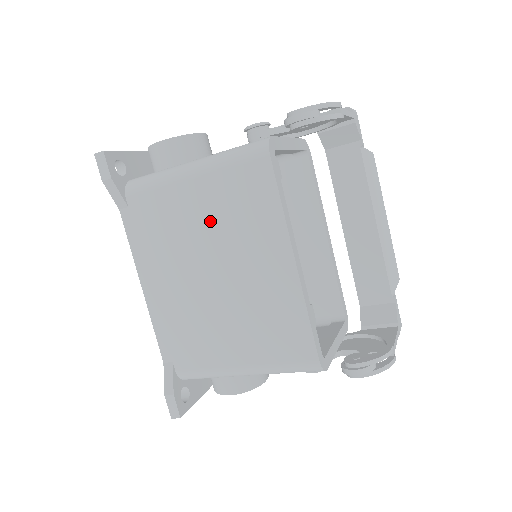
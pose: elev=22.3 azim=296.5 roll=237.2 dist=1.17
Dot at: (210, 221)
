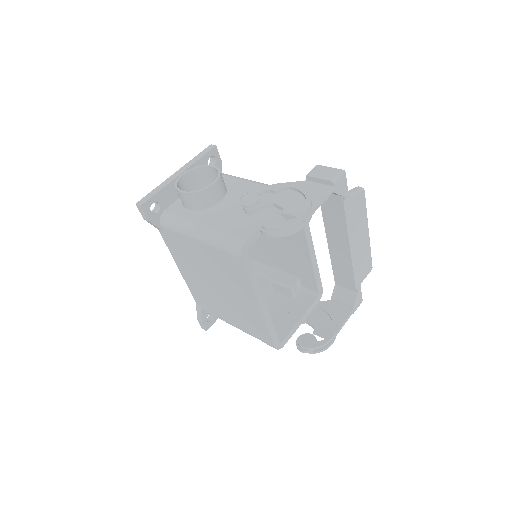
Dot at: (212, 265)
